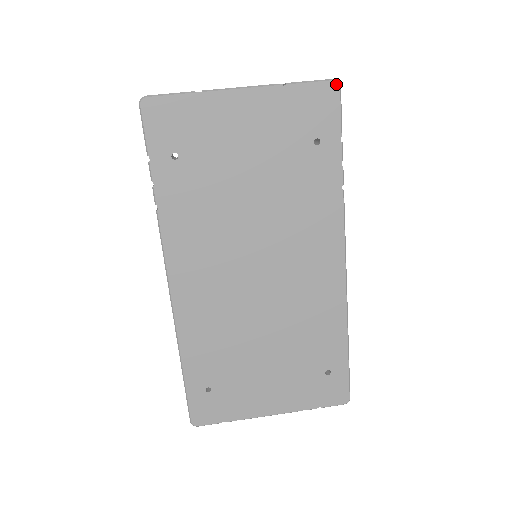
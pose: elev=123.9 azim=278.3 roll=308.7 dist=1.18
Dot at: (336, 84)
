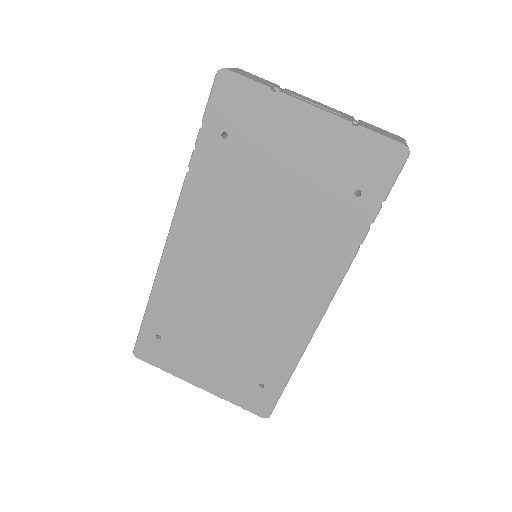
Dot at: (405, 151)
